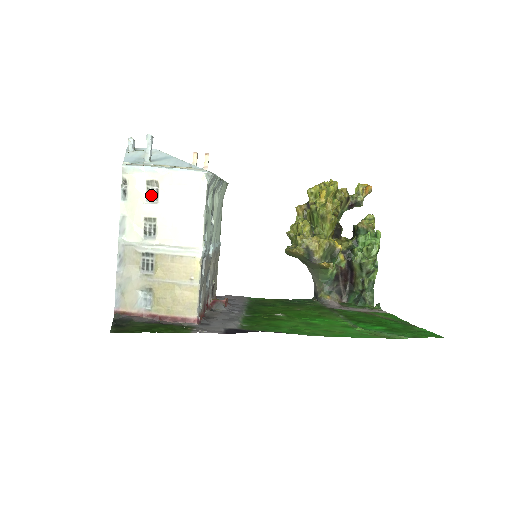
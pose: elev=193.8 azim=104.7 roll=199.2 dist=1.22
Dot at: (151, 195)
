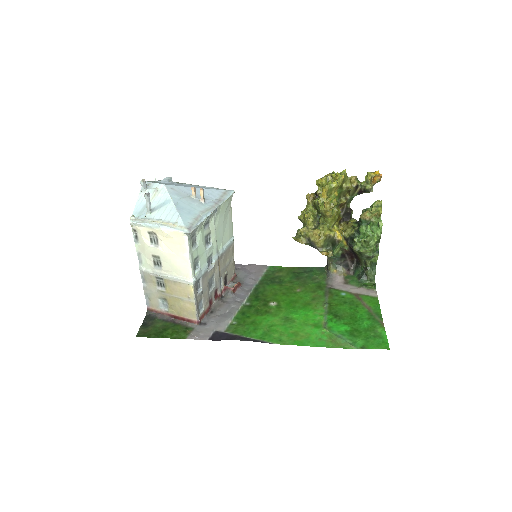
Dot at: (153, 240)
